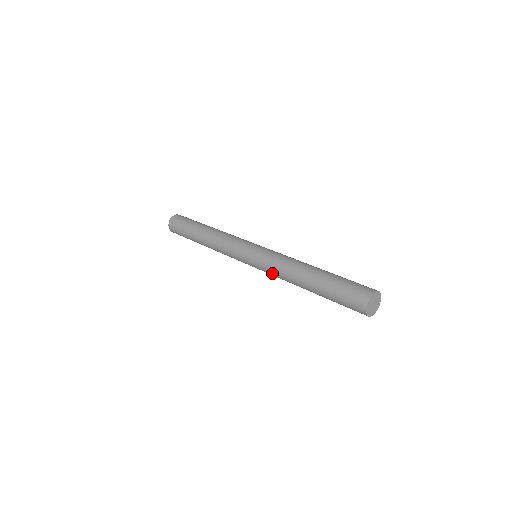
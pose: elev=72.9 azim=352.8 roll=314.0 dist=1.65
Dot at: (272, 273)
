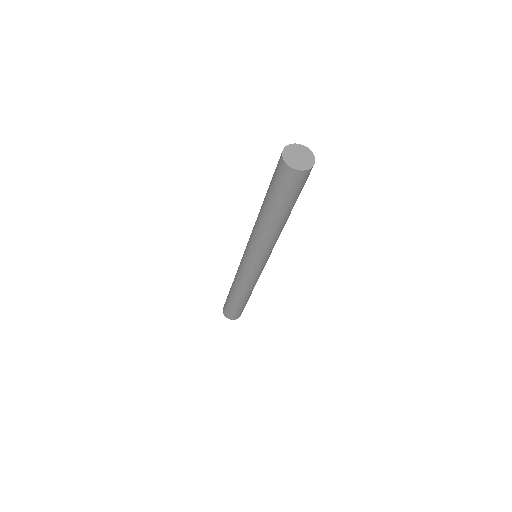
Dot at: (253, 243)
